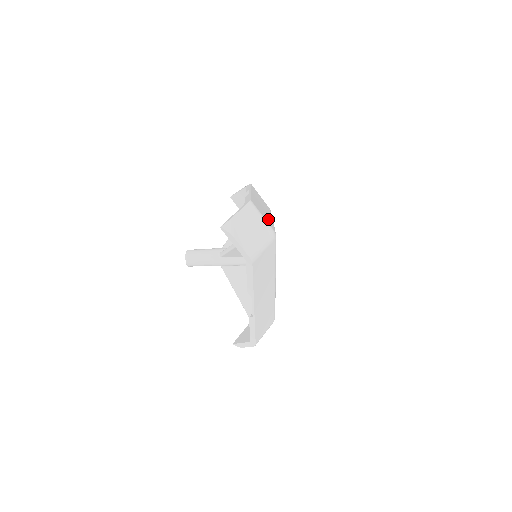
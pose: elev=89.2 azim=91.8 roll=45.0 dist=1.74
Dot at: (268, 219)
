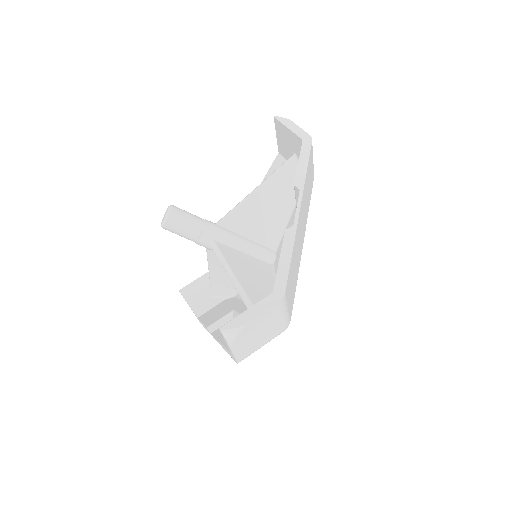
Dot at: (295, 283)
